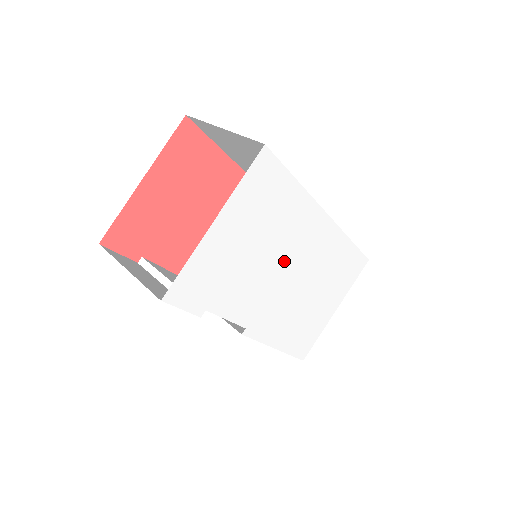
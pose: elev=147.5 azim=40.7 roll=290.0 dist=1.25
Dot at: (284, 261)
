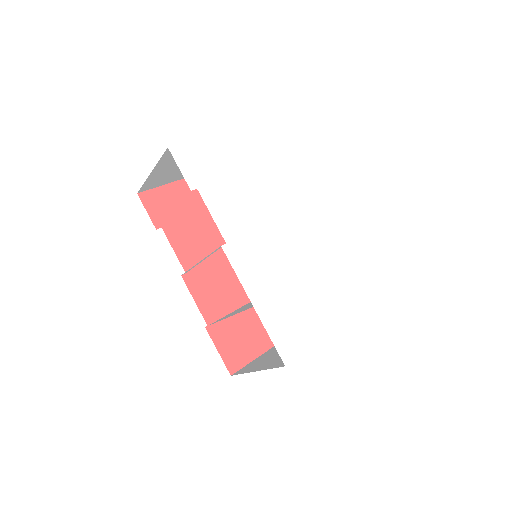
Dot at: (275, 214)
